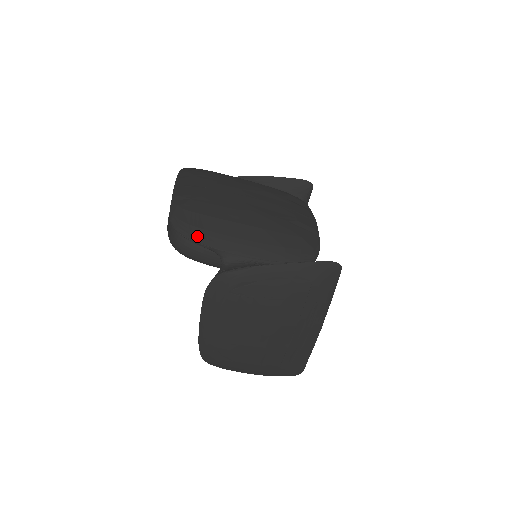
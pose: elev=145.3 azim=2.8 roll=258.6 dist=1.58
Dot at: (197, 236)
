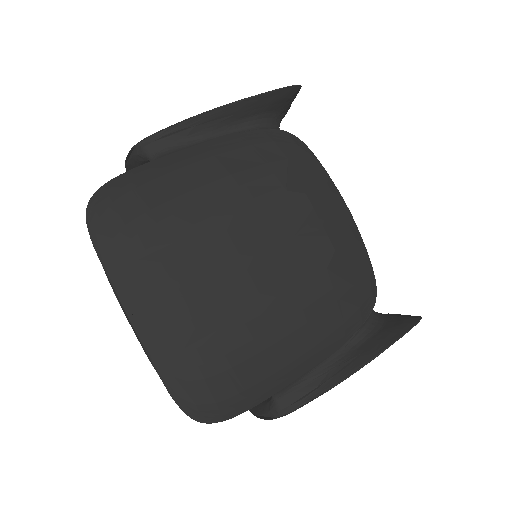
Dot at: (235, 409)
